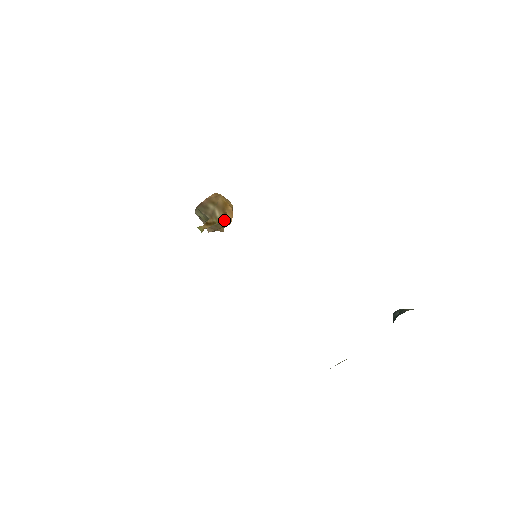
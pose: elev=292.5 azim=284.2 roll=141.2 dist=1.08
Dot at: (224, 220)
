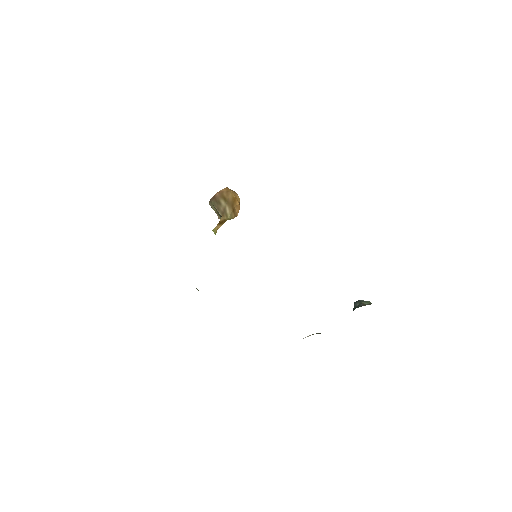
Dot at: (232, 215)
